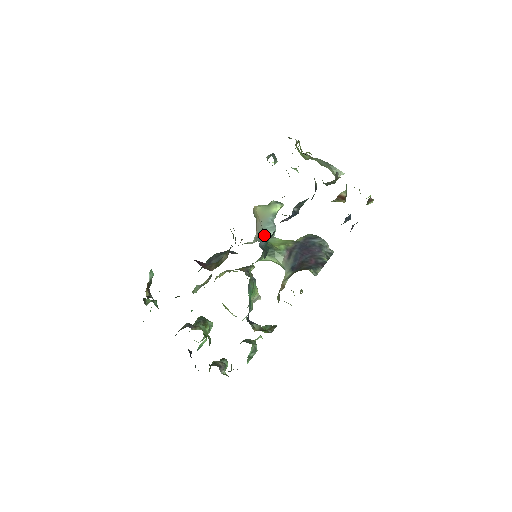
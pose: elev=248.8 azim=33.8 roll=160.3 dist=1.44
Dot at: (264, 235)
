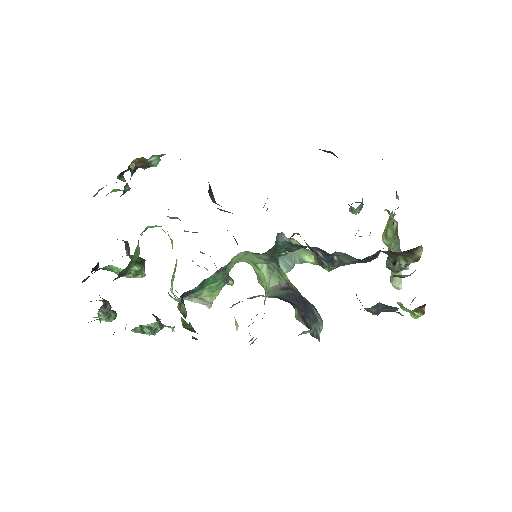
Dot at: occluded
